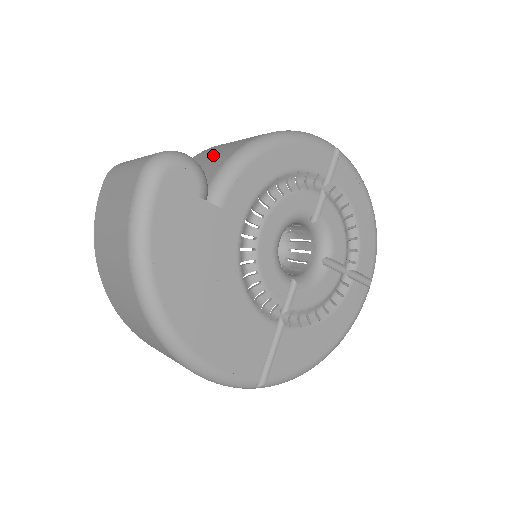
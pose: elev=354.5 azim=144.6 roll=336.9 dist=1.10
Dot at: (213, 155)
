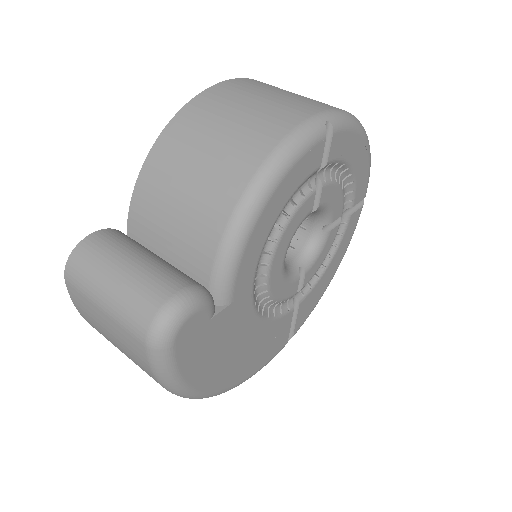
Dot at: (182, 210)
